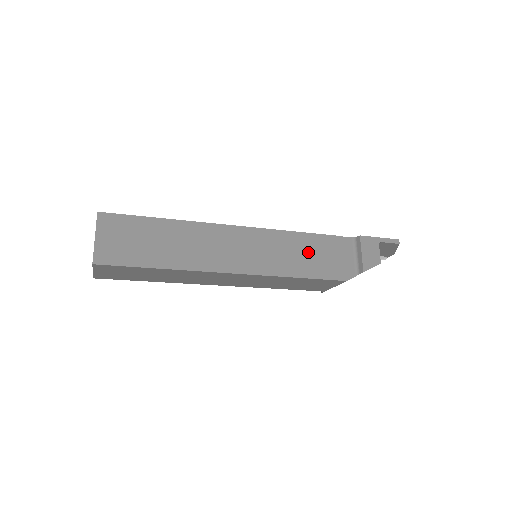
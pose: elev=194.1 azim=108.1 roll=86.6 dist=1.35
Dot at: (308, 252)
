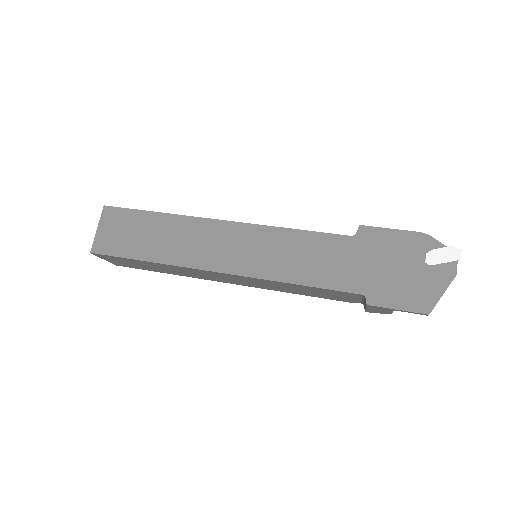
Dot at: (301, 290)
